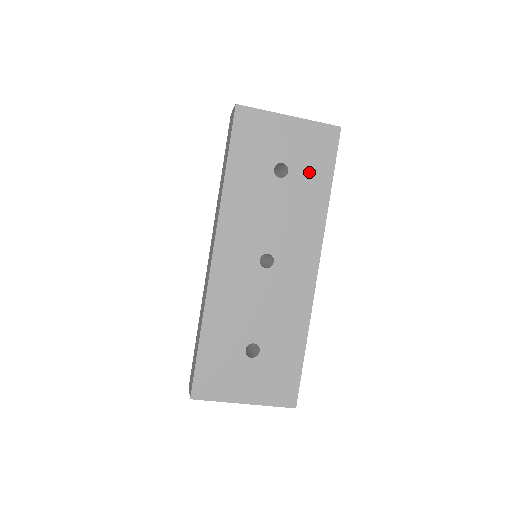
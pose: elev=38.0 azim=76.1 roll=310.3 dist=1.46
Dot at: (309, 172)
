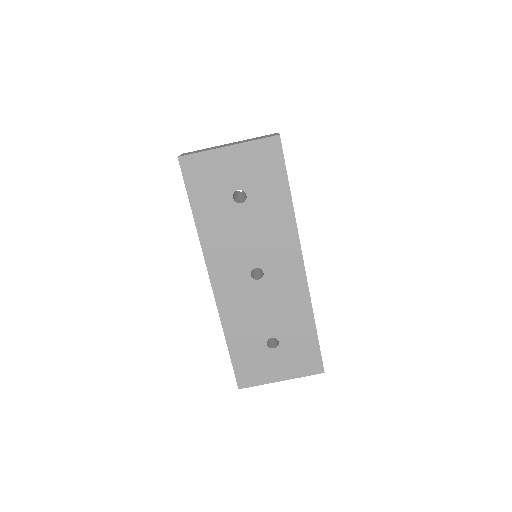
Dot at: (265, 188)
